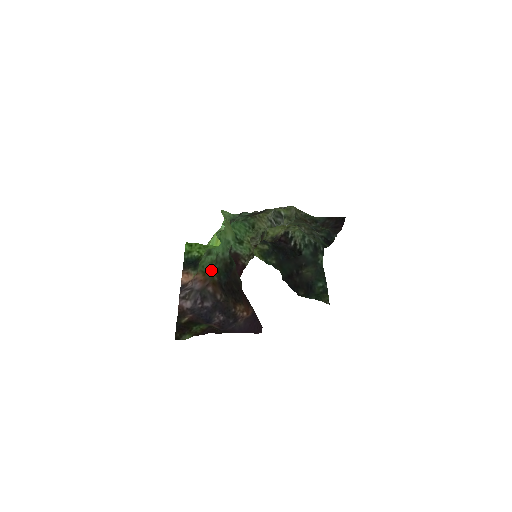
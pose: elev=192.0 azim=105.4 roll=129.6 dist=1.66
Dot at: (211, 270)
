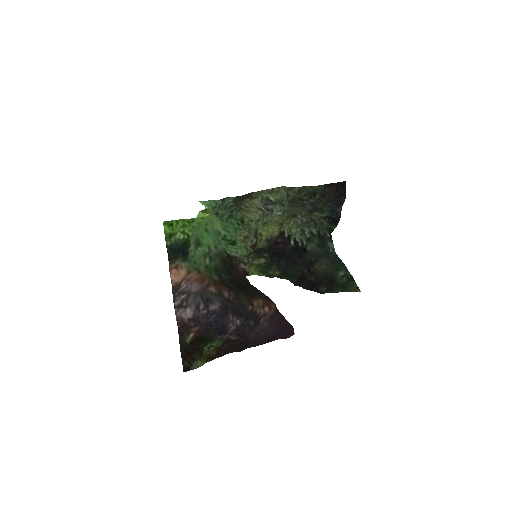
Dot at: (206, 265)
